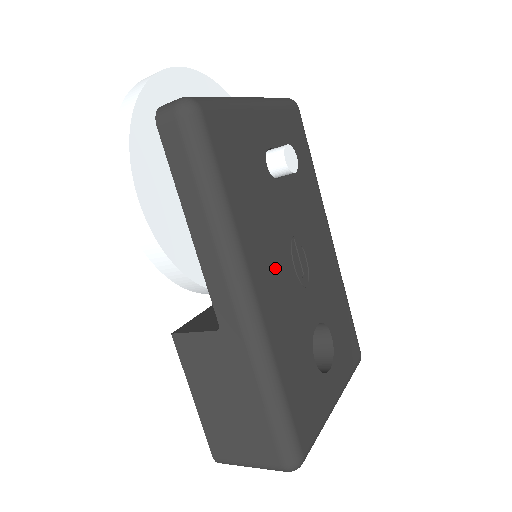
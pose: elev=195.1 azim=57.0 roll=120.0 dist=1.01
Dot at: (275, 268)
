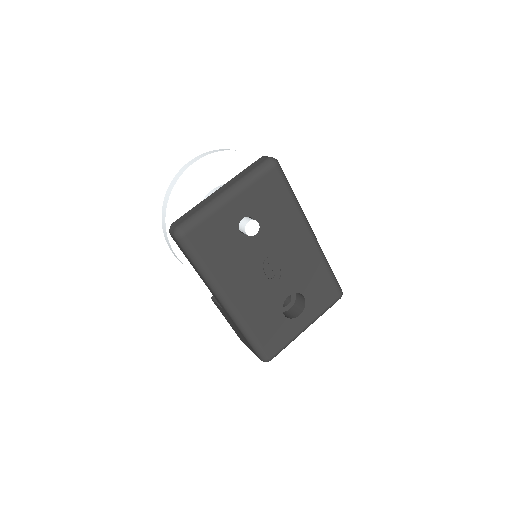
Dot at: (248, 283)
